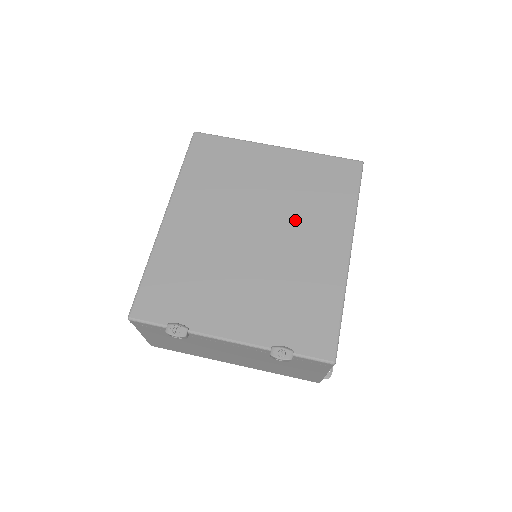
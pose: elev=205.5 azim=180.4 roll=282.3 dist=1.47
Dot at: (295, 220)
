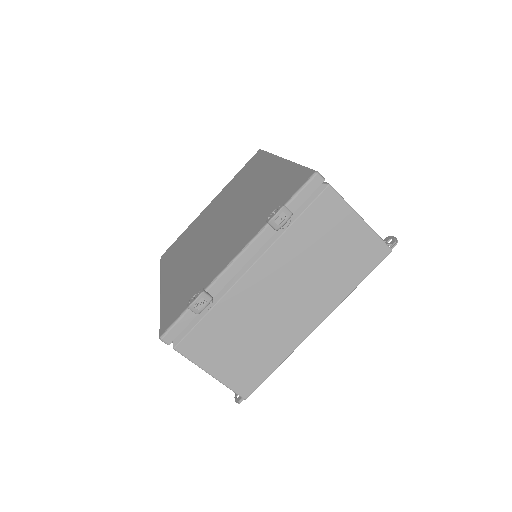
Dot at: (239, 196)
